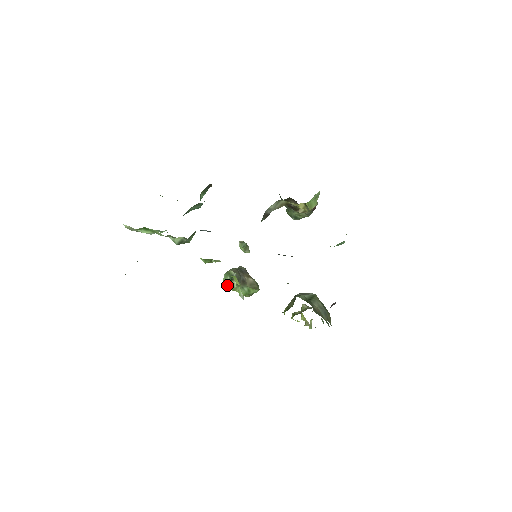
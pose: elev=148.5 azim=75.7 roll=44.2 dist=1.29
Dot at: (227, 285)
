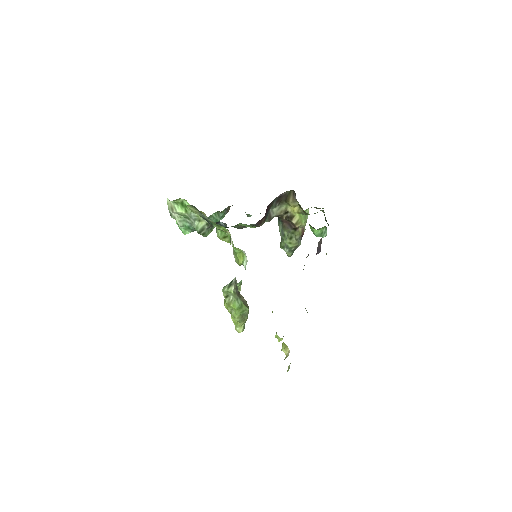
Dot at: (225, 293)
